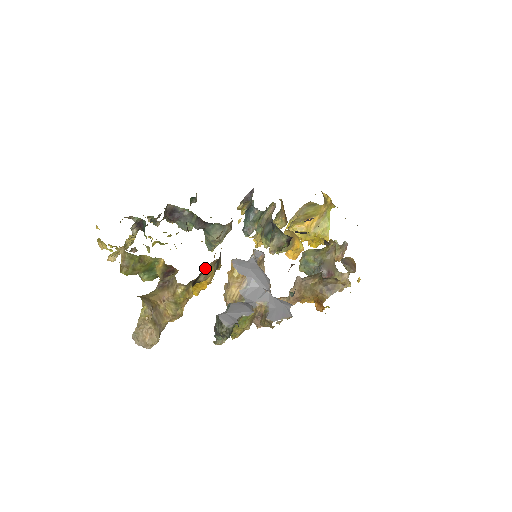
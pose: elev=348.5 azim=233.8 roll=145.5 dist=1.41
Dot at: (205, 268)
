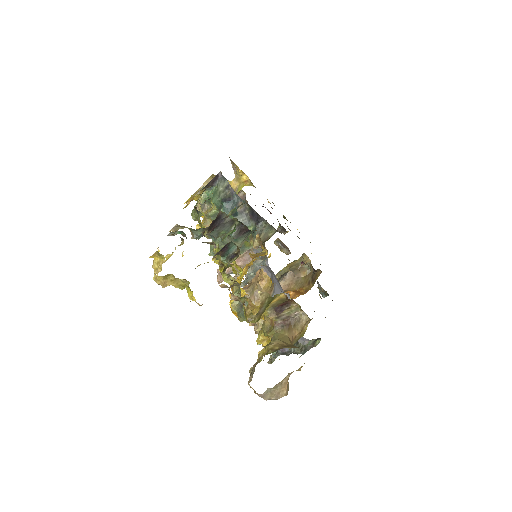
Dot at: occluded
